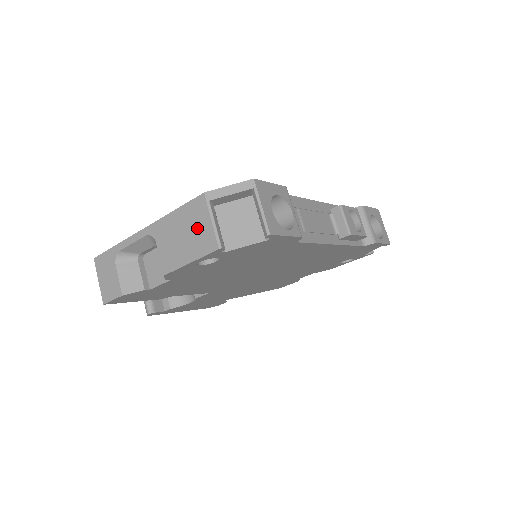
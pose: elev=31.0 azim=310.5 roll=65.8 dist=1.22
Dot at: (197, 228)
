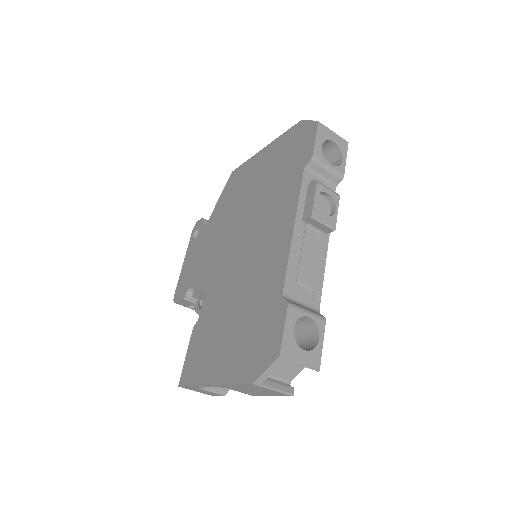
Dot at: (263, 391)
